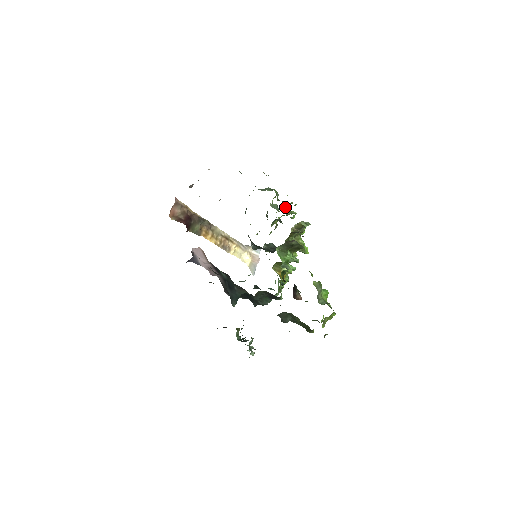
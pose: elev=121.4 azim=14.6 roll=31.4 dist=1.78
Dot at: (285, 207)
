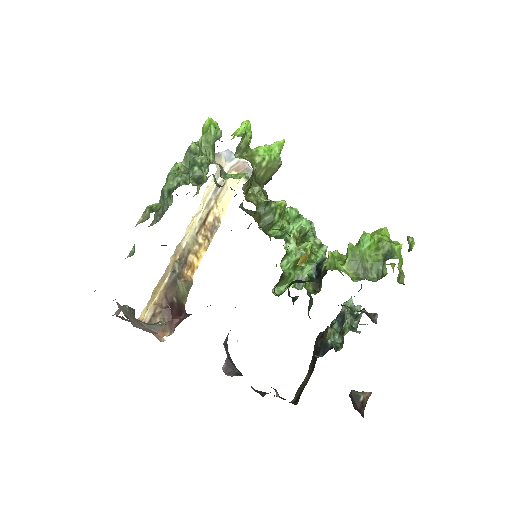
Dot at: occluded
